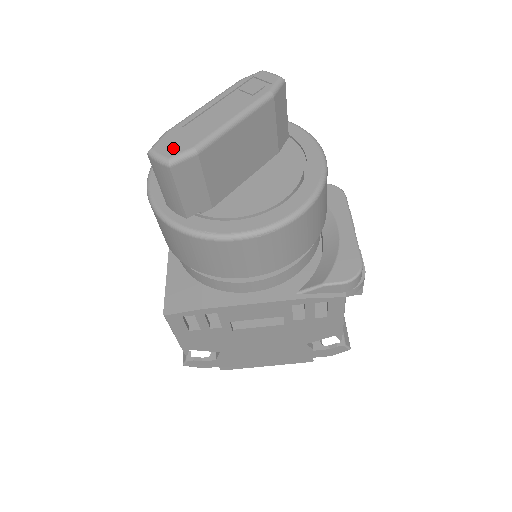
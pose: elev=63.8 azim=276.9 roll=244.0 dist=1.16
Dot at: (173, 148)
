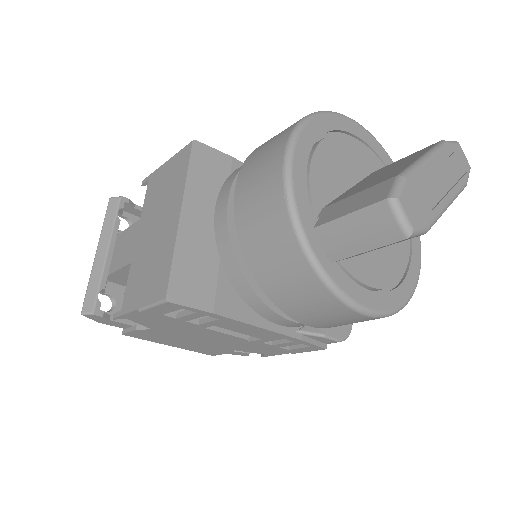
Dot at: (415, 213)
